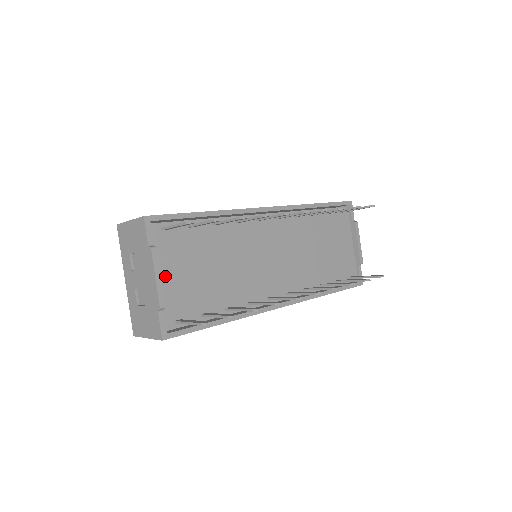
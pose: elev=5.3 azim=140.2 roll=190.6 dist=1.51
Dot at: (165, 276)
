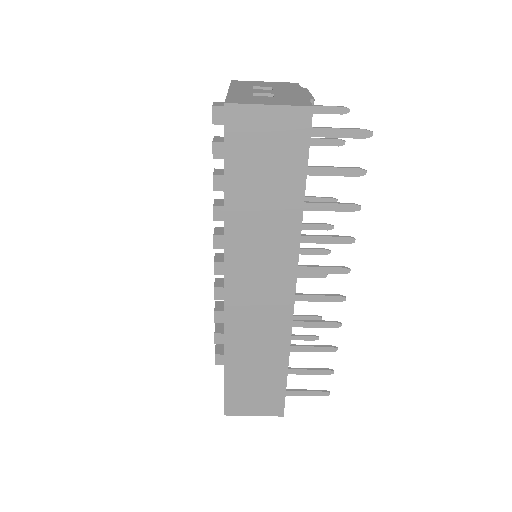
Dot at: occluded
